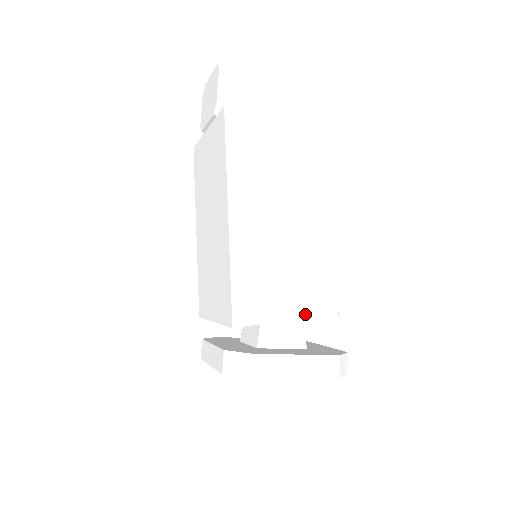
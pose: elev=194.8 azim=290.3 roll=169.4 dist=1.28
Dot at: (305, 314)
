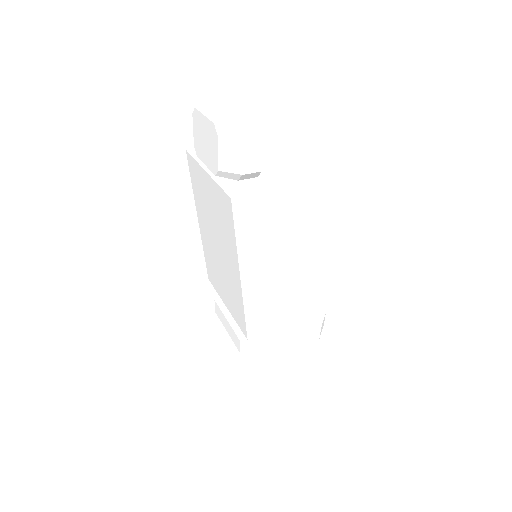
Dot at: (298, 315)
